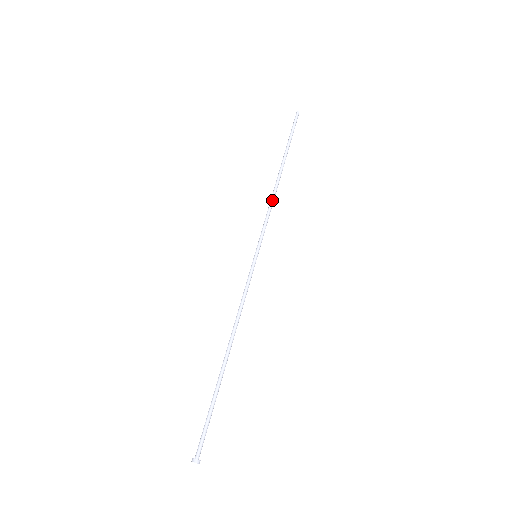
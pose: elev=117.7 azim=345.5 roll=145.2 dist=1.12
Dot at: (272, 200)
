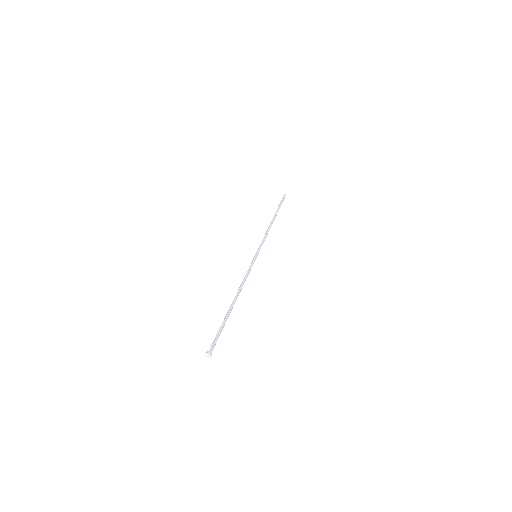
Dot at: (268, 231)
